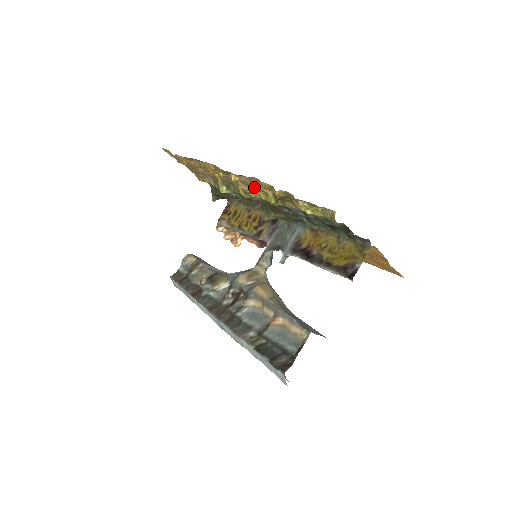
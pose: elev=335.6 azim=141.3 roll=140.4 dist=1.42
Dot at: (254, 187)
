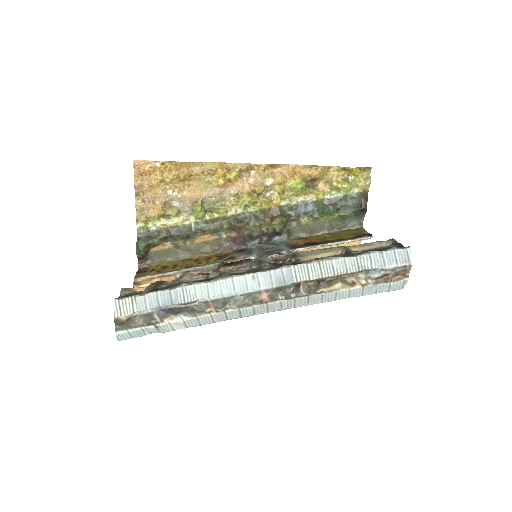
Dot at: (281, 177)
